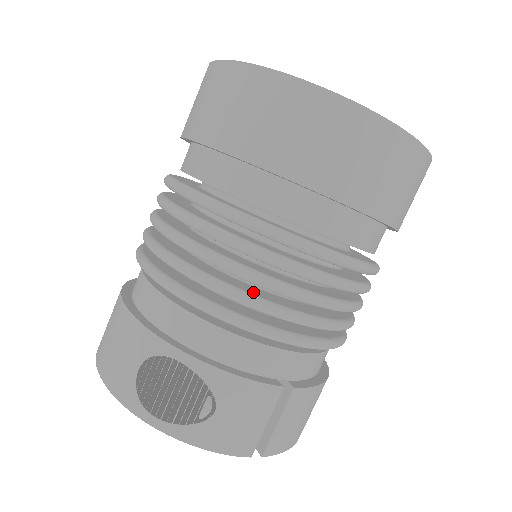
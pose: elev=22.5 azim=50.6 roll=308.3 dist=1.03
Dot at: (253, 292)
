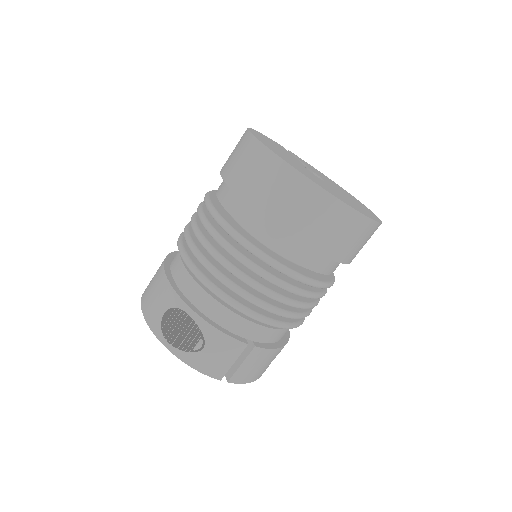
Dot at: (240, 284)
